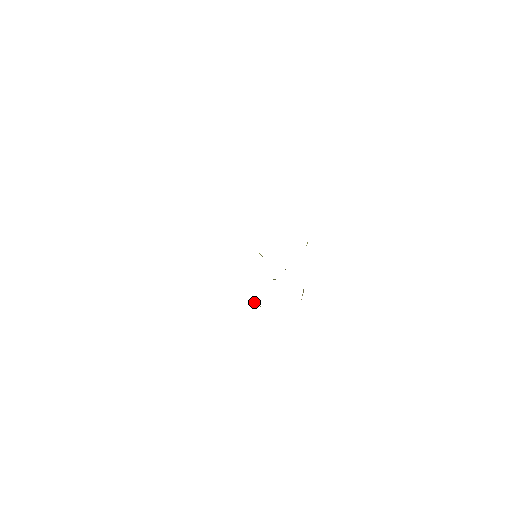
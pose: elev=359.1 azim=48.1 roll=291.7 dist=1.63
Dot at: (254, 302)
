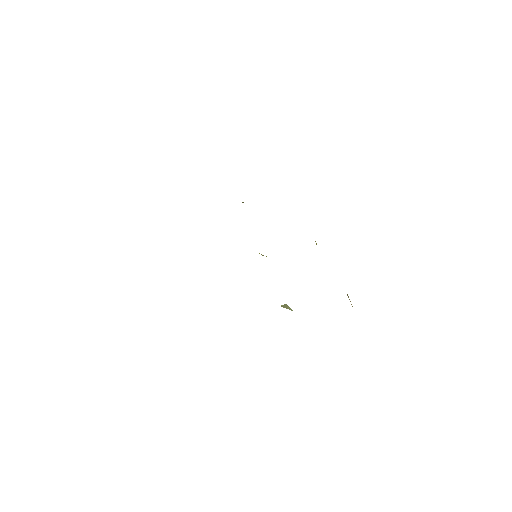
Dot at: (282, 306)
